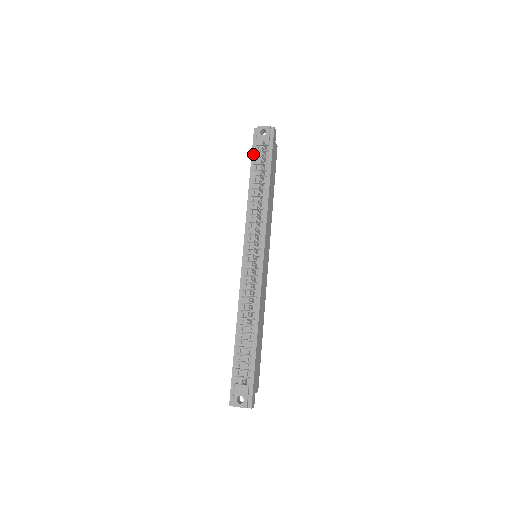
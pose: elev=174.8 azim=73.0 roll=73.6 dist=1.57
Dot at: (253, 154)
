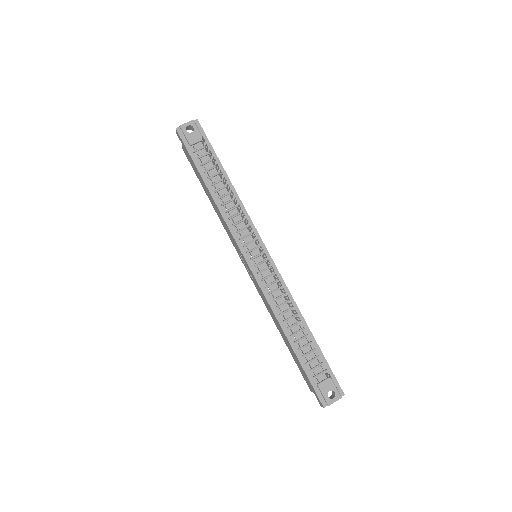
Dot at: (192, 156)
